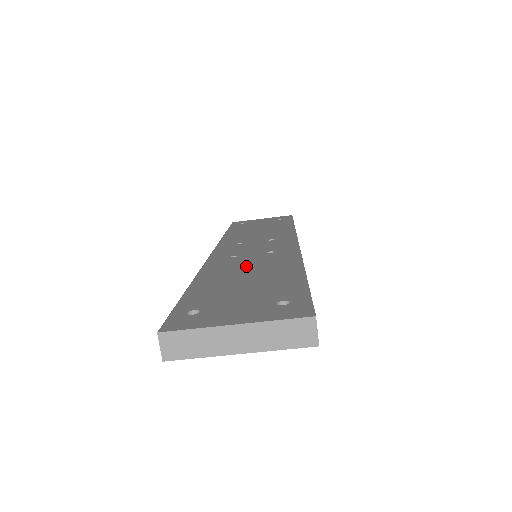
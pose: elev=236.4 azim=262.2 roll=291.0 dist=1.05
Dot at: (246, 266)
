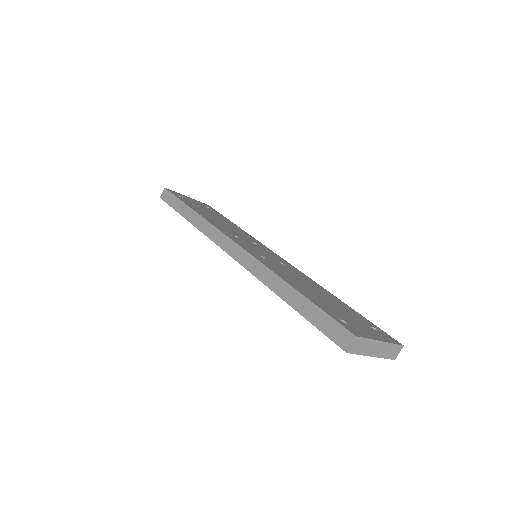
Dot at: (294, 277)
